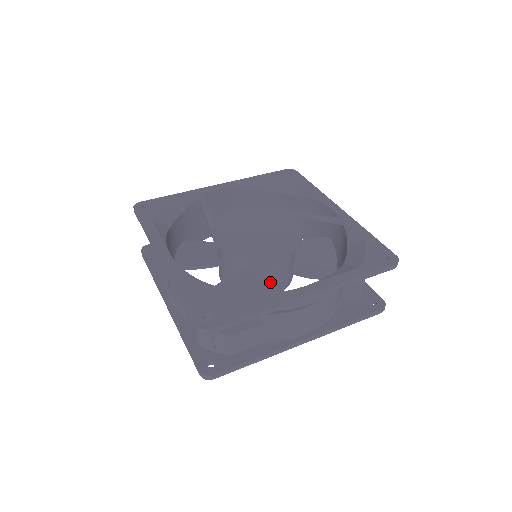
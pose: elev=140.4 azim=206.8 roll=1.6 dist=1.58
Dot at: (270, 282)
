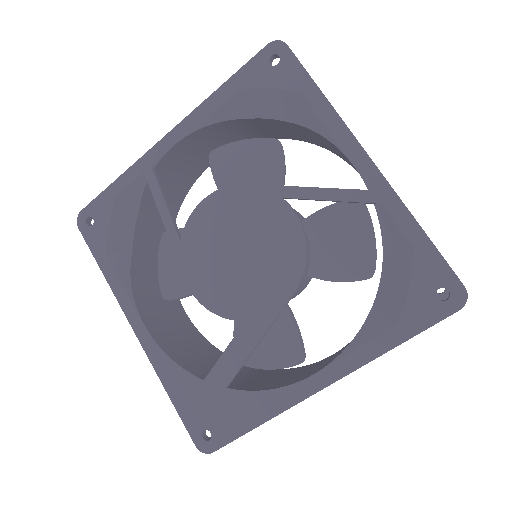
Dot at: occluded
